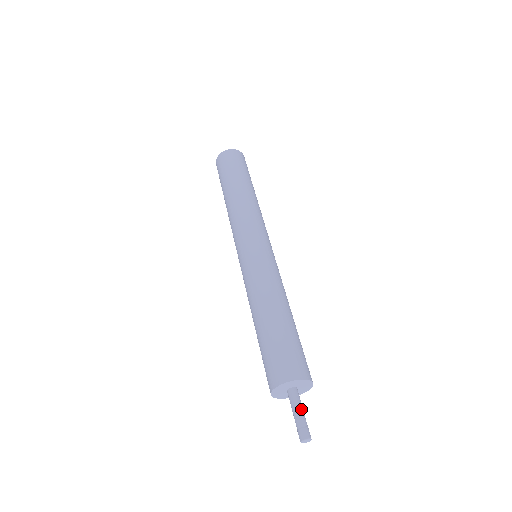
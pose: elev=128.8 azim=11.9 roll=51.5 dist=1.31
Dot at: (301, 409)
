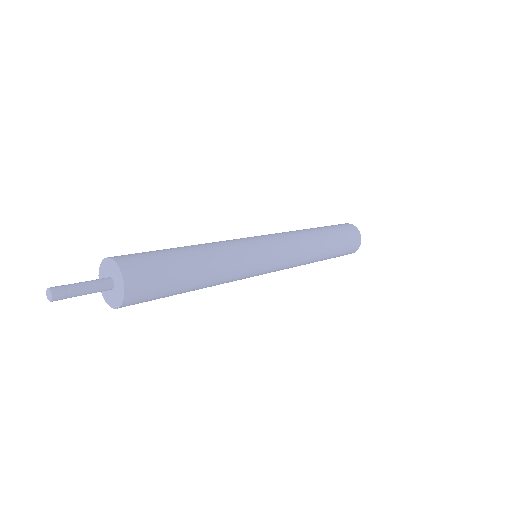
Dot at: (88, 286)
